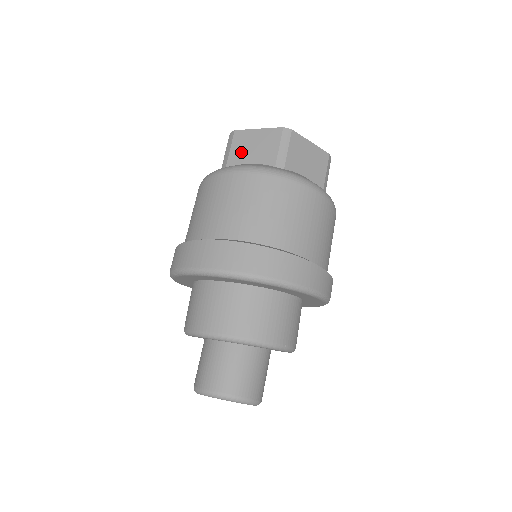
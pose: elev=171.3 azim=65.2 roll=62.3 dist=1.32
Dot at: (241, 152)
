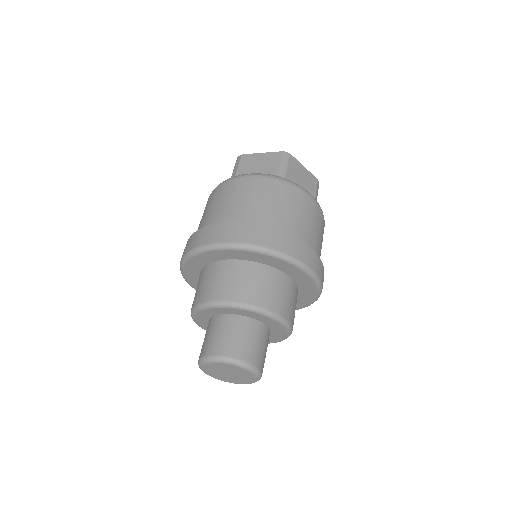
Dot at: (248, 169)
